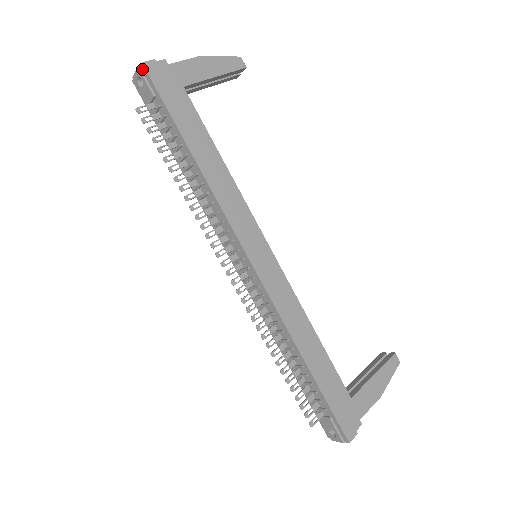
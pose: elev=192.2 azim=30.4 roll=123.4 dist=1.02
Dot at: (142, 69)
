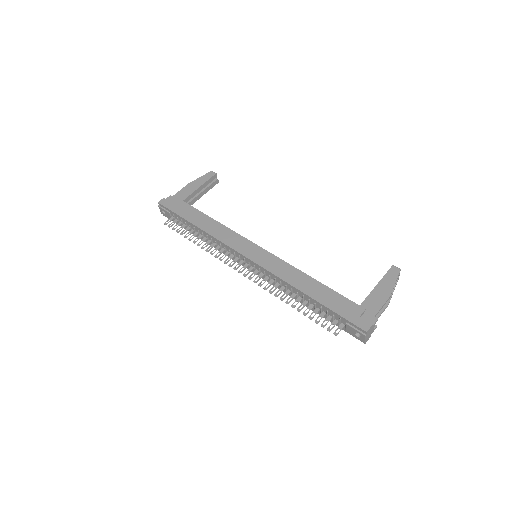
Dot at: (160, 205)
